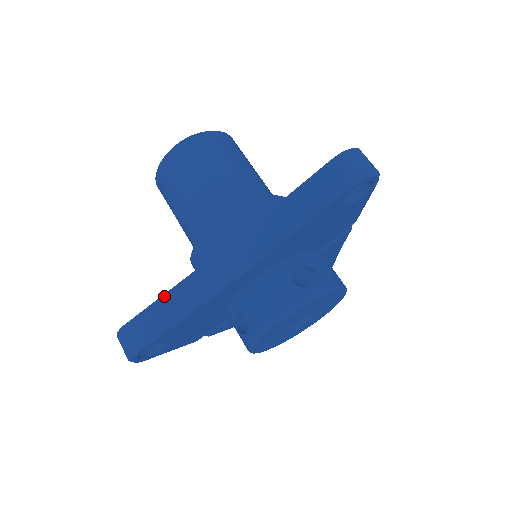
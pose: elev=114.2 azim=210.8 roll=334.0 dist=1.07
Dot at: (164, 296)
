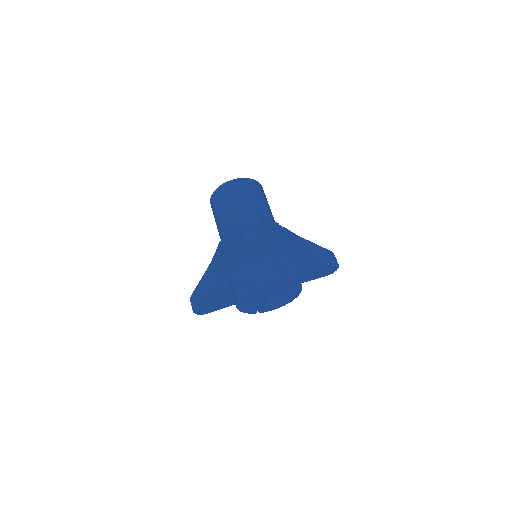
Dot at: (198, 285)
